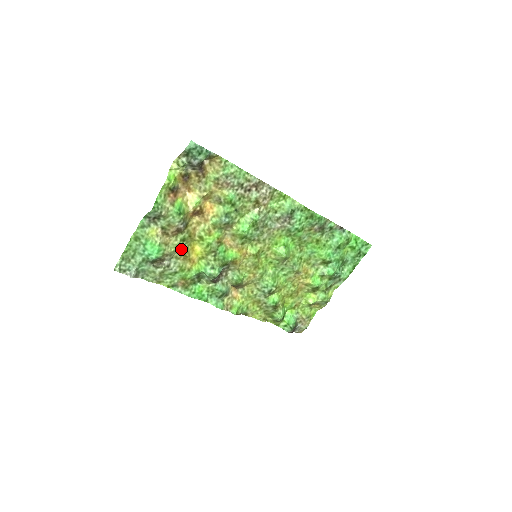
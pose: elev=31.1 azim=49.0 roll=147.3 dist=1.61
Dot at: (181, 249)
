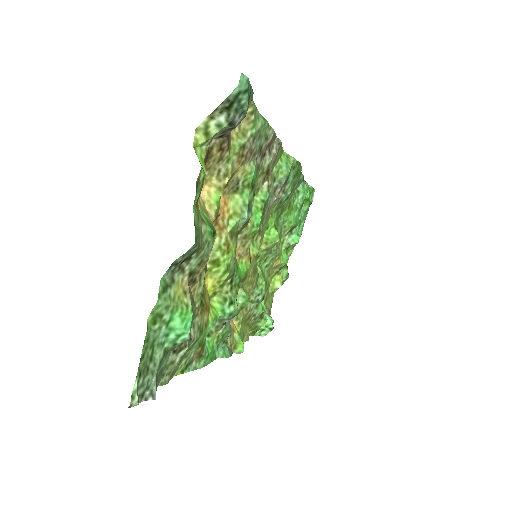
Dot at: occluded
